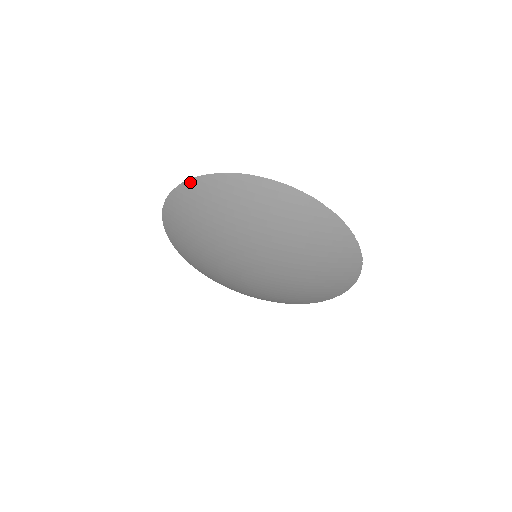
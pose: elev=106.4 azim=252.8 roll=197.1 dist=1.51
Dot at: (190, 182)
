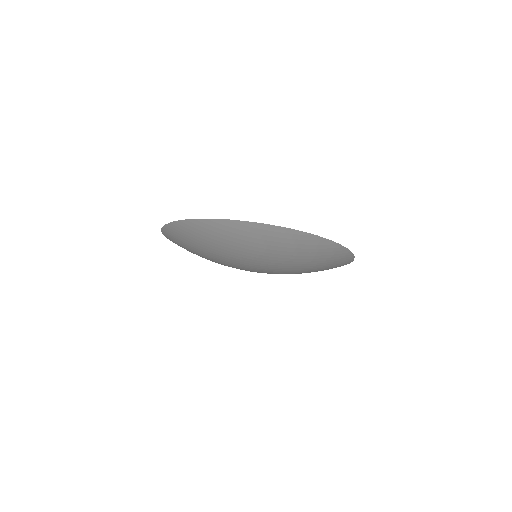
Dot at: (191, 221)
